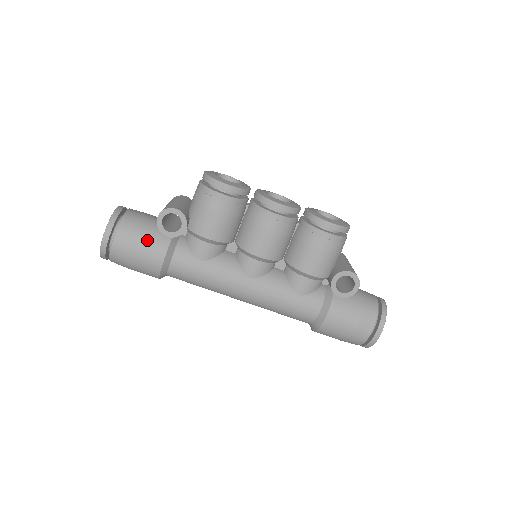
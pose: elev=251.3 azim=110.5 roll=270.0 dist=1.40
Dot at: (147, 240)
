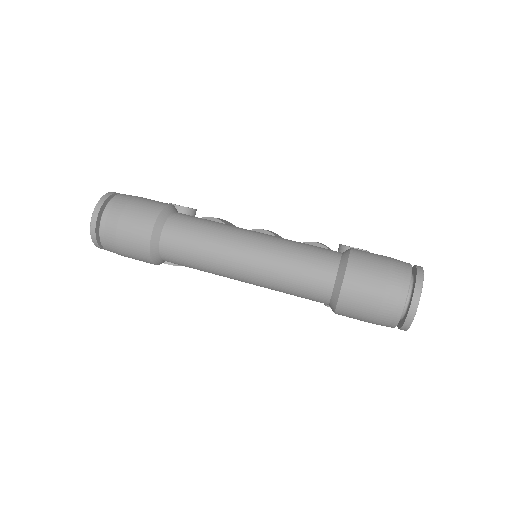
Dot at: occluded
